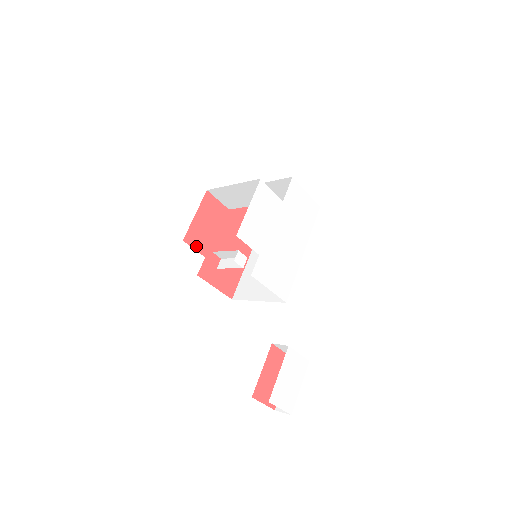
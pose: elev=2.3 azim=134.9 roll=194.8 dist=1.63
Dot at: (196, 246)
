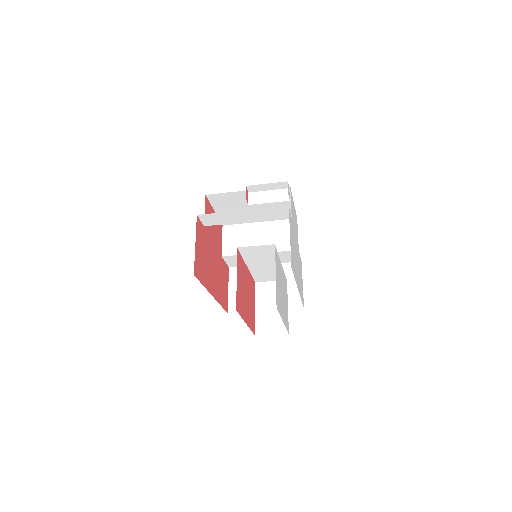
Dot at: (206, 213)
